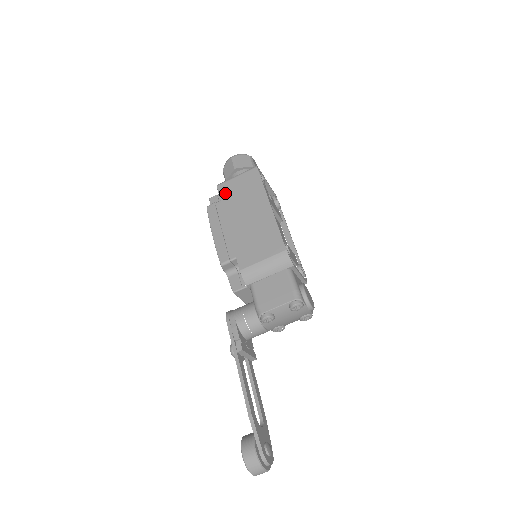
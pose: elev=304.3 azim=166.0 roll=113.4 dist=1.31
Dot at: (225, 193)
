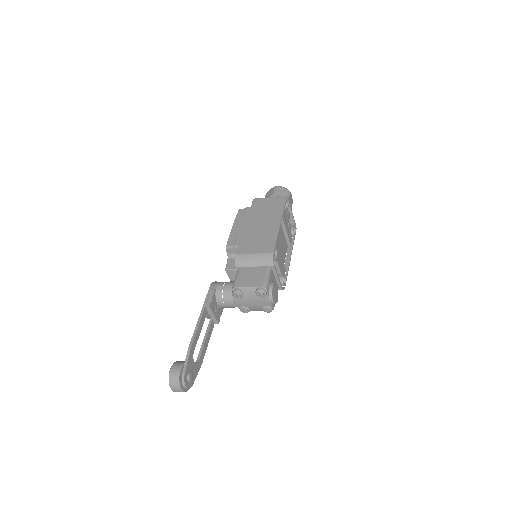
Dot at: (256, 205)
